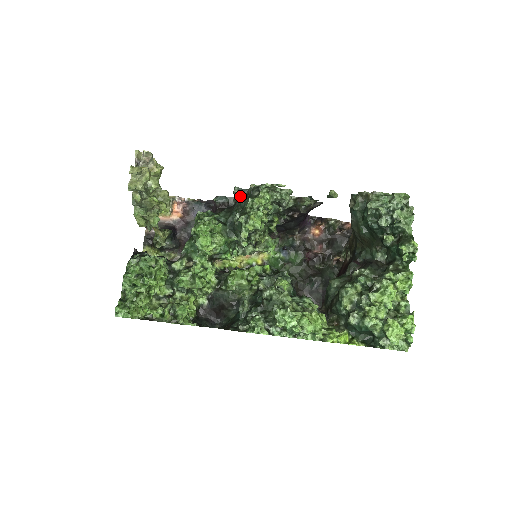
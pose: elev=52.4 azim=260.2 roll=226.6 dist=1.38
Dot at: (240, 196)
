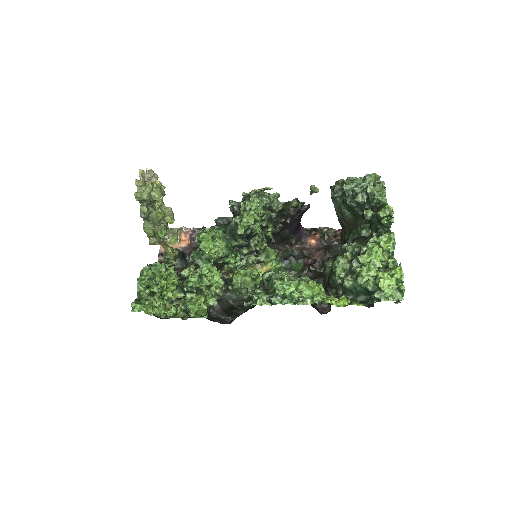
Dot at: (235, 208)
